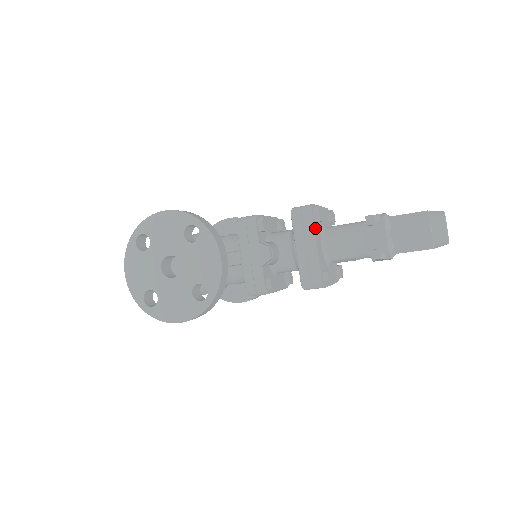
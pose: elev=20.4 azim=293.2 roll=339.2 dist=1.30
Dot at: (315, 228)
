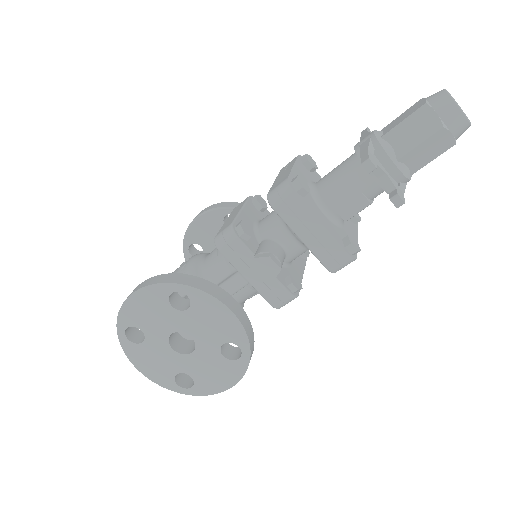
Dot at: (307, 205)
